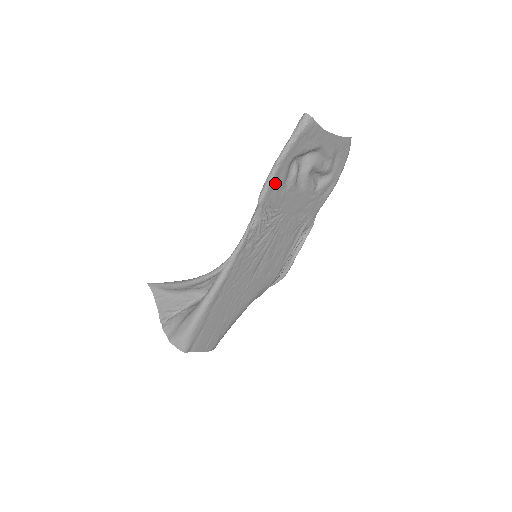
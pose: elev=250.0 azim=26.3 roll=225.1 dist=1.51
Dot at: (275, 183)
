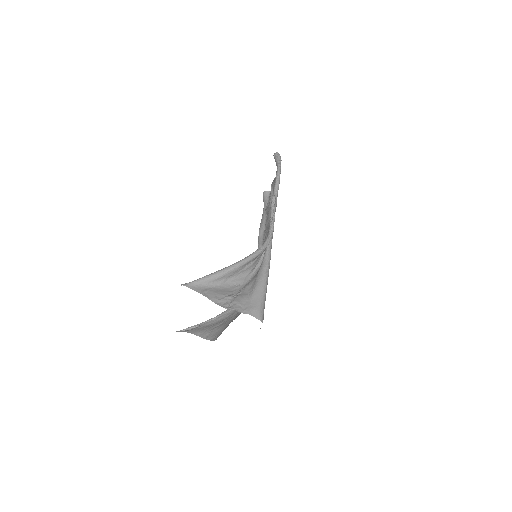
Dot at: occluded
